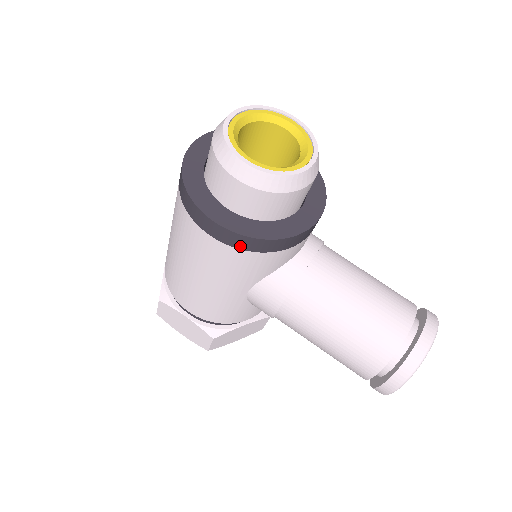
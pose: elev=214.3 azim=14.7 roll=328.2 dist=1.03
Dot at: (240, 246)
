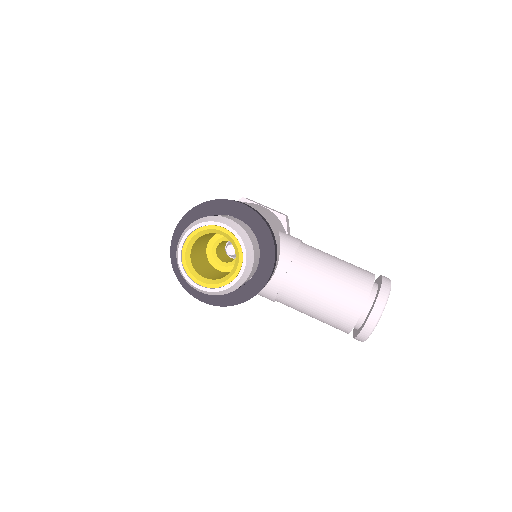
Dot at: occluded
